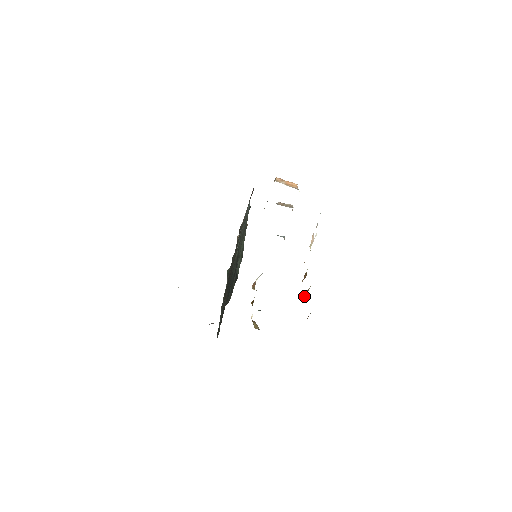
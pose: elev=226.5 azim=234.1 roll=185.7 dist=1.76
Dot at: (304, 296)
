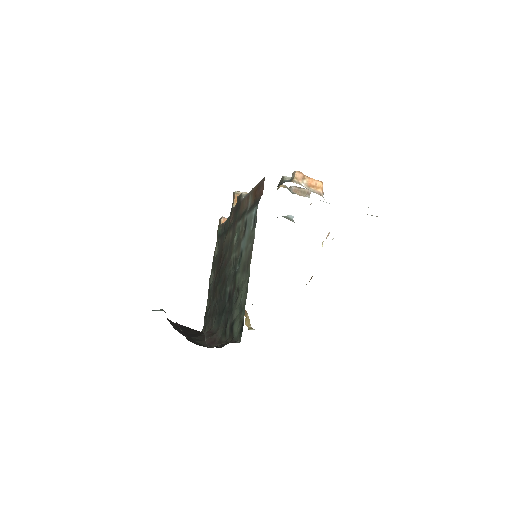
Dot at: occluded
